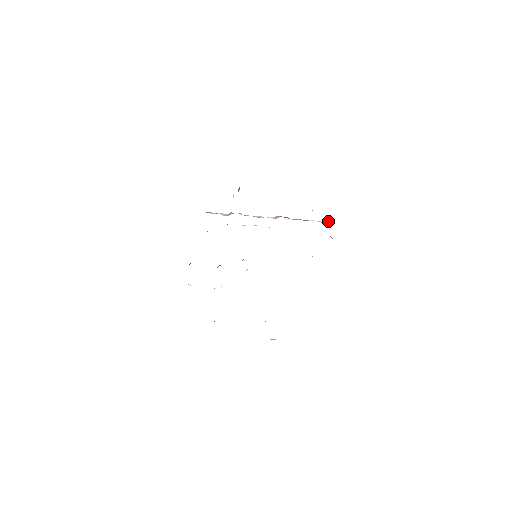
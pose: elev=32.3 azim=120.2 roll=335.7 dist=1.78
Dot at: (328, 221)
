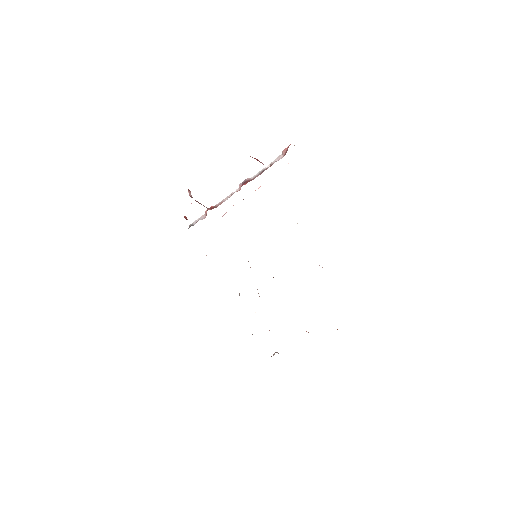
Dot at: (282, 154)
